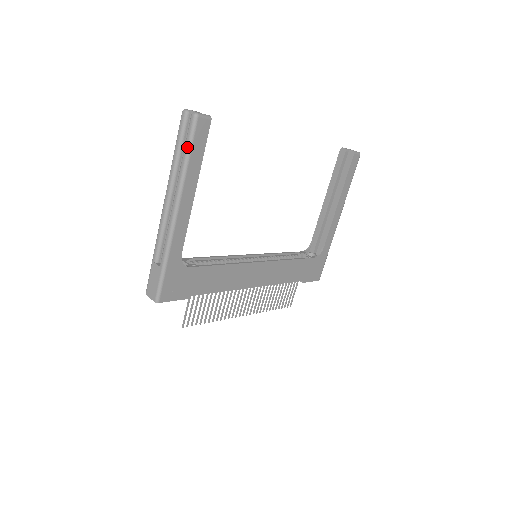
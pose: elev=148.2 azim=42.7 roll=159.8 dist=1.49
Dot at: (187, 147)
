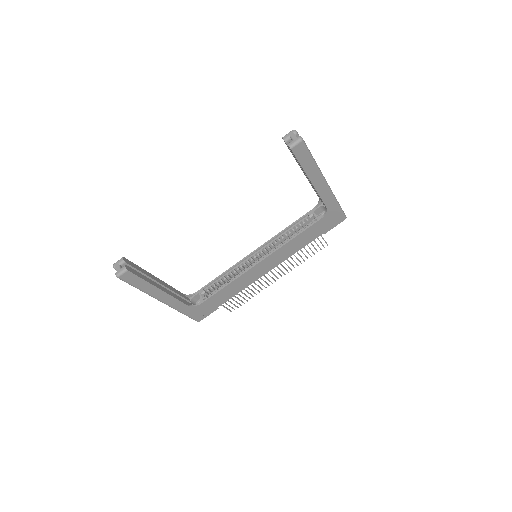
Dot at: (131, 285)
